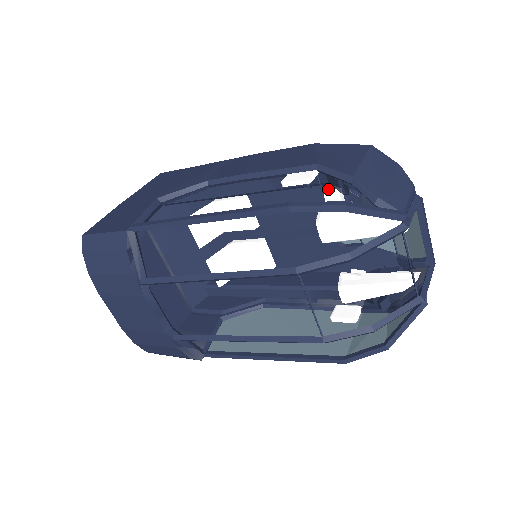
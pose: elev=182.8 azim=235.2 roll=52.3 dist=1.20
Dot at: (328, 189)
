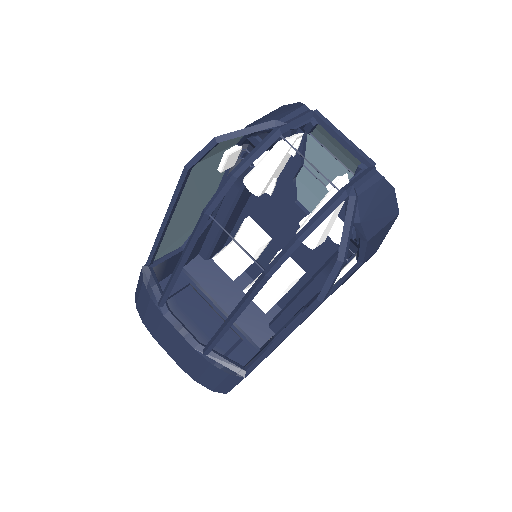
Dot at: occluded
